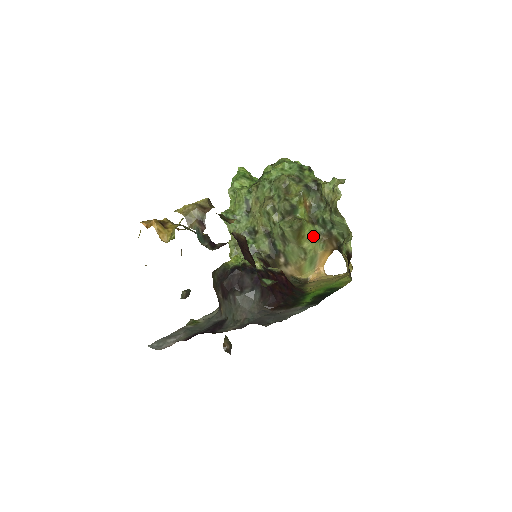
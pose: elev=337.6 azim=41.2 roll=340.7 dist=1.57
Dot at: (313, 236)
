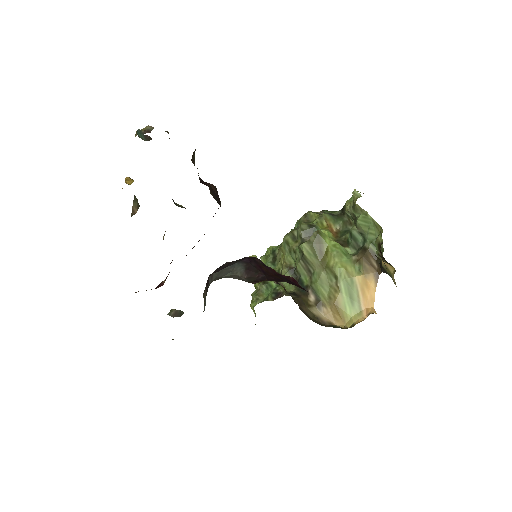
Dot at: (340, 253)
